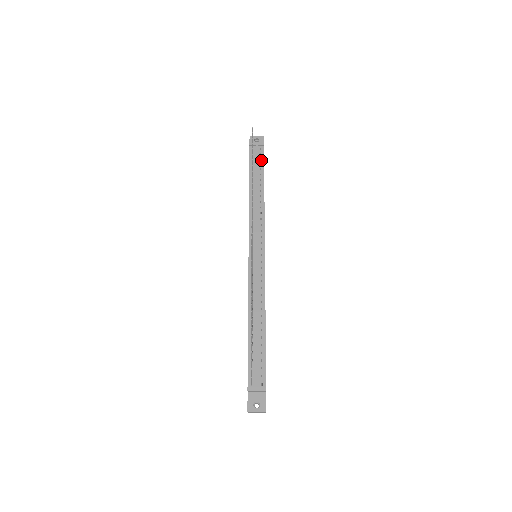
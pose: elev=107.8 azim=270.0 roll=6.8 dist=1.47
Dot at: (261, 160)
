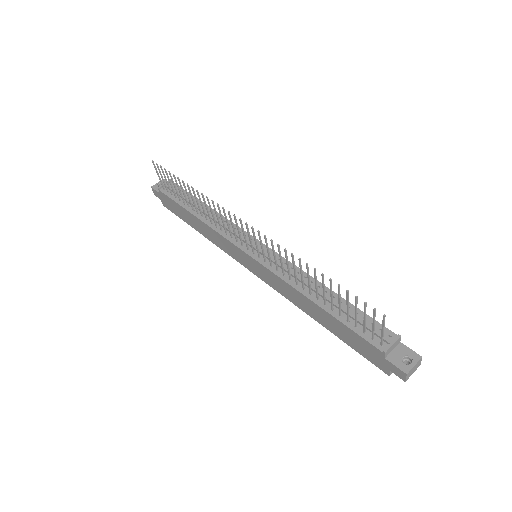
Dot at: (181, 191)
